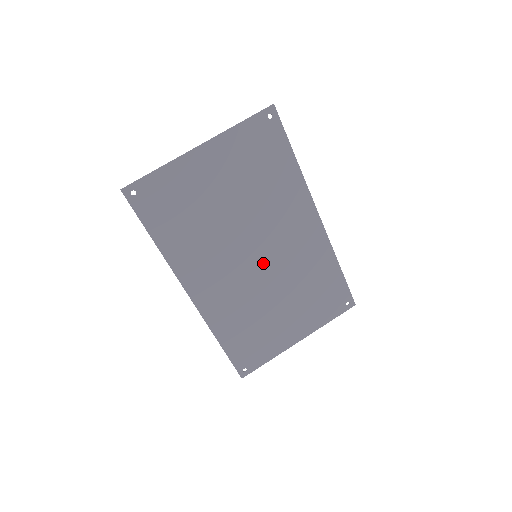
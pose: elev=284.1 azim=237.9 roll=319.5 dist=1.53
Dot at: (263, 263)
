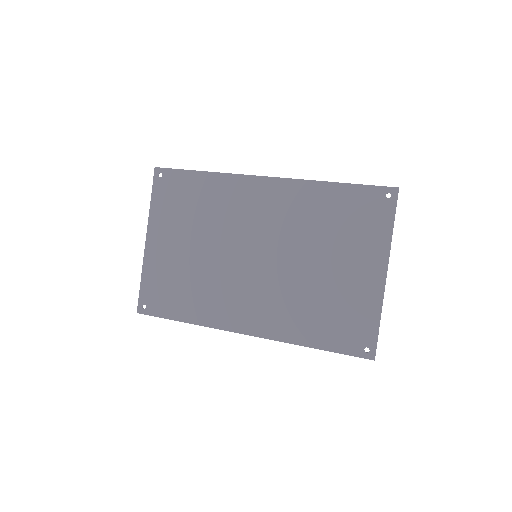
Dot at: (267, 254)
